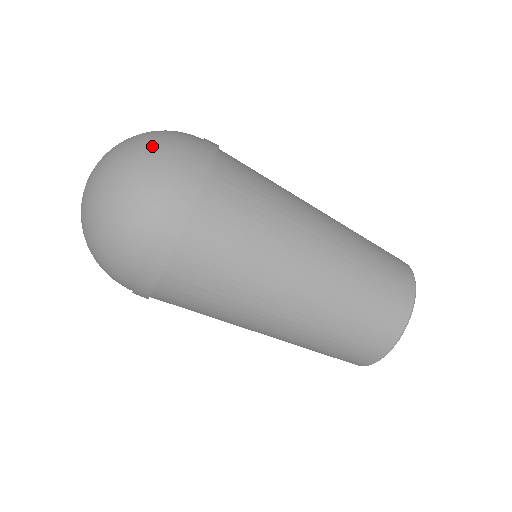
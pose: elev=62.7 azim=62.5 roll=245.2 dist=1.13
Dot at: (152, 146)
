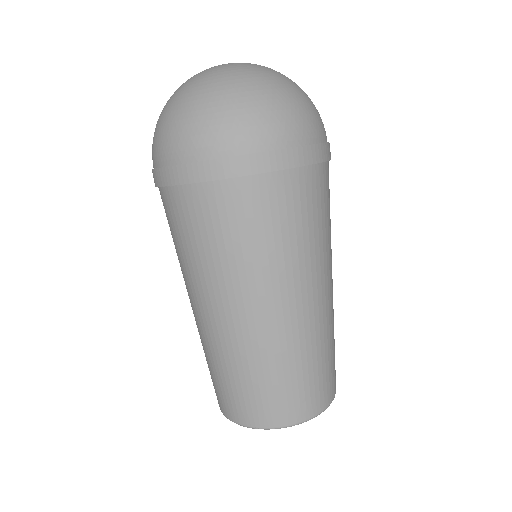
Dot at: (289, 101)
